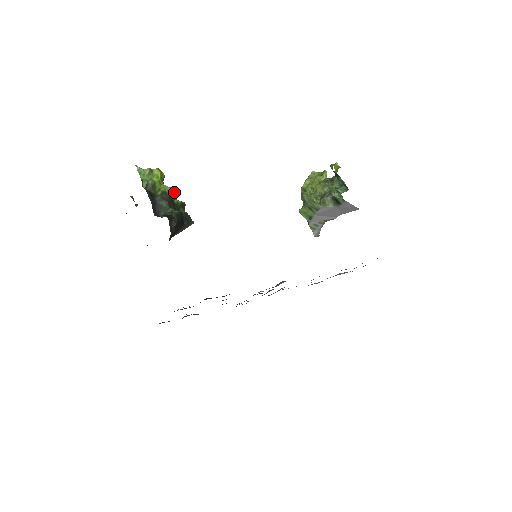
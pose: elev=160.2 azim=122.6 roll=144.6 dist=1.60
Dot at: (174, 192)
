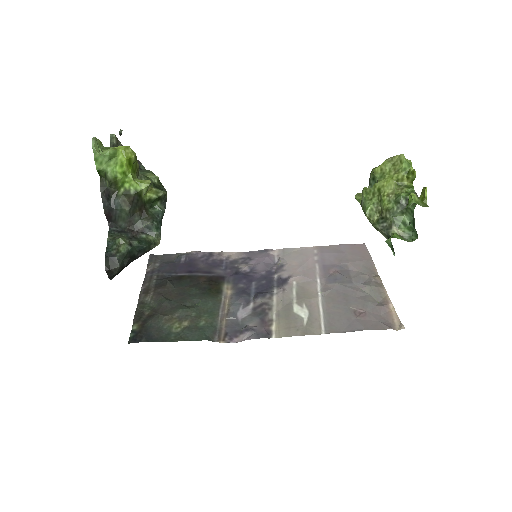
Dot at: (143, 190)
